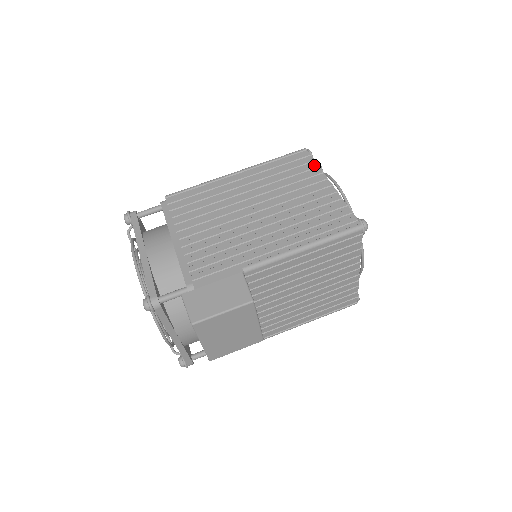
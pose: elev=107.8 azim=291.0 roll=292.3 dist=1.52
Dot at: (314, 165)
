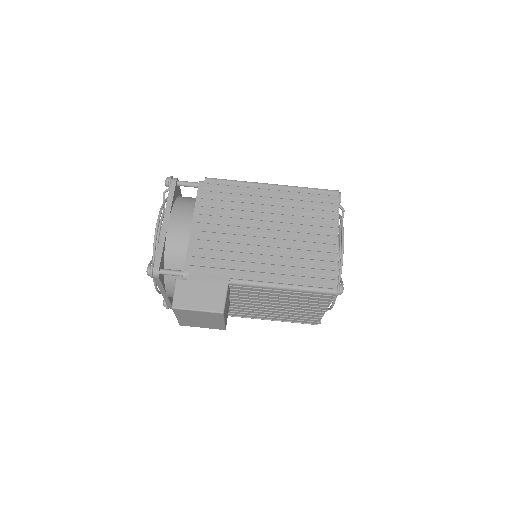
Dot at: (335, 213)
